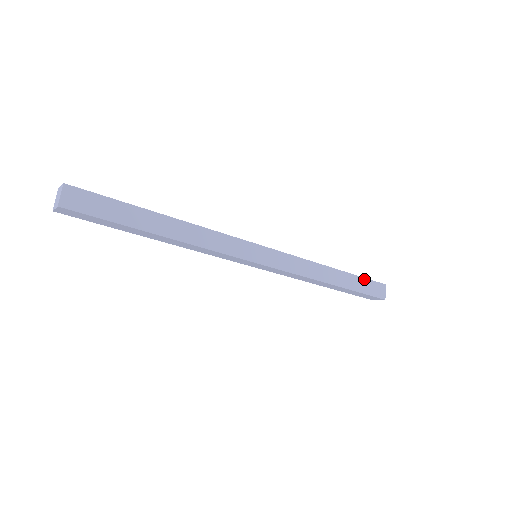
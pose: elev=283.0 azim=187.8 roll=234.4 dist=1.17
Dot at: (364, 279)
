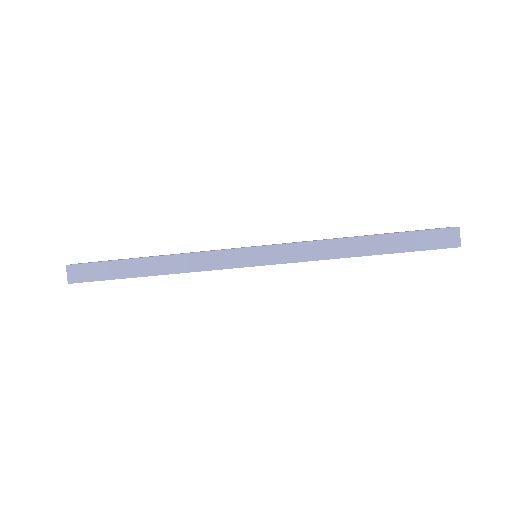
Dot at: (414, 233)
